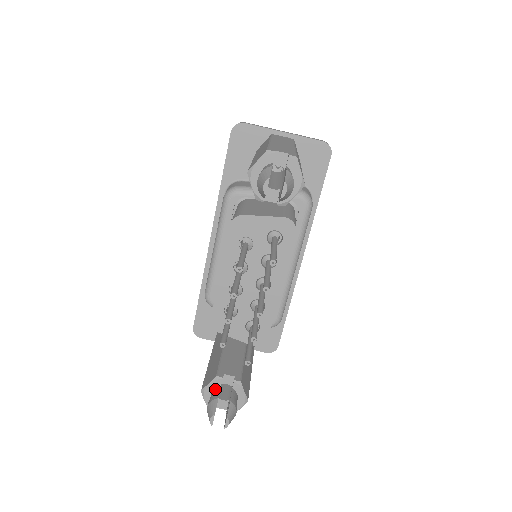
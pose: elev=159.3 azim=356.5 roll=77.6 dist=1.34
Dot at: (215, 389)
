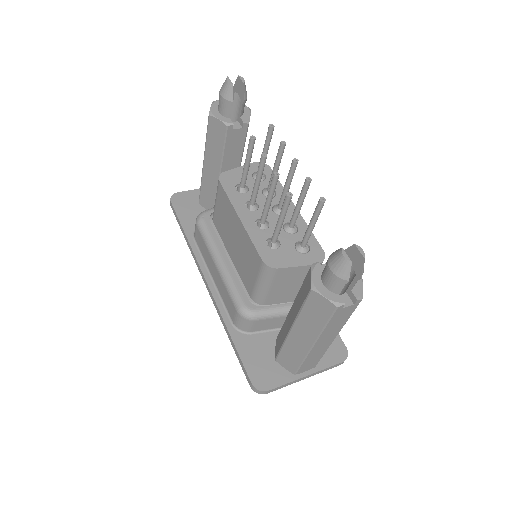
Dot at: (322, 272)
